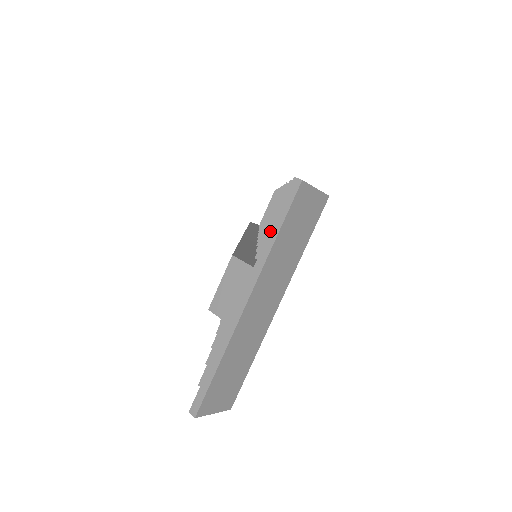
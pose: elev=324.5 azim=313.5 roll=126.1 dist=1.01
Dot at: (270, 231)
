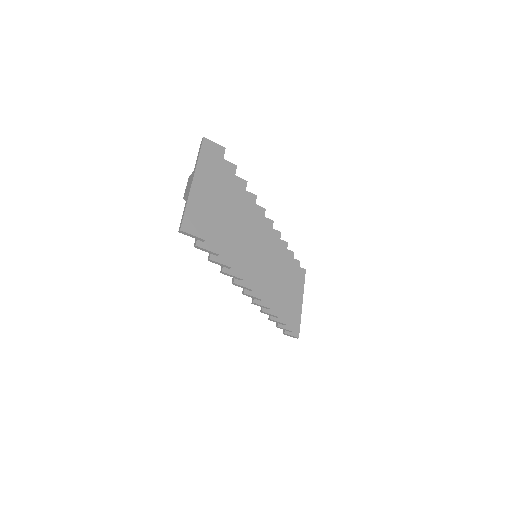
Dot at: (197, 158)
